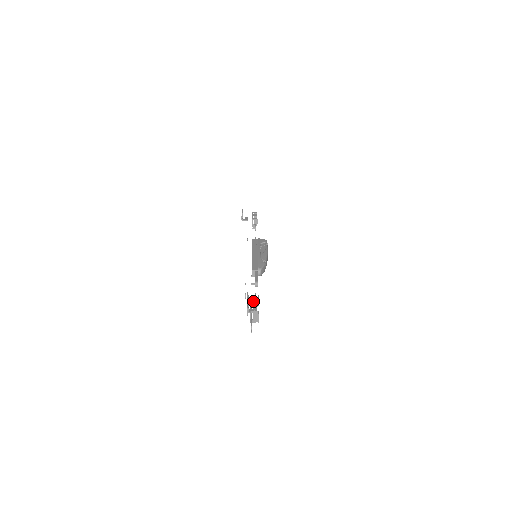
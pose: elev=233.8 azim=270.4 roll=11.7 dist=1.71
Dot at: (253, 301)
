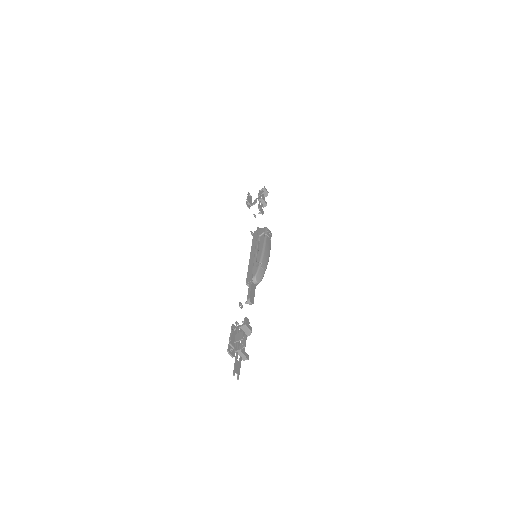
Dot at: (237, 335)
